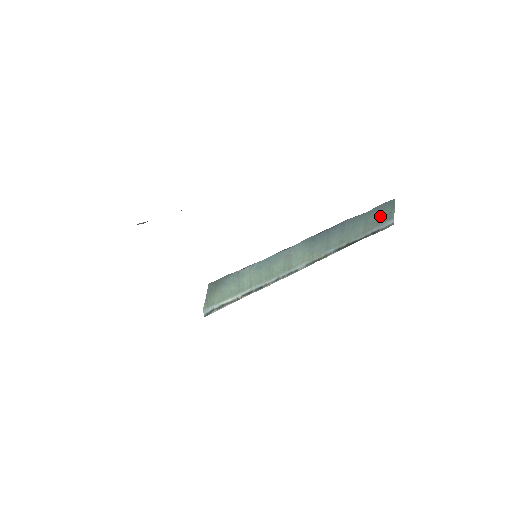
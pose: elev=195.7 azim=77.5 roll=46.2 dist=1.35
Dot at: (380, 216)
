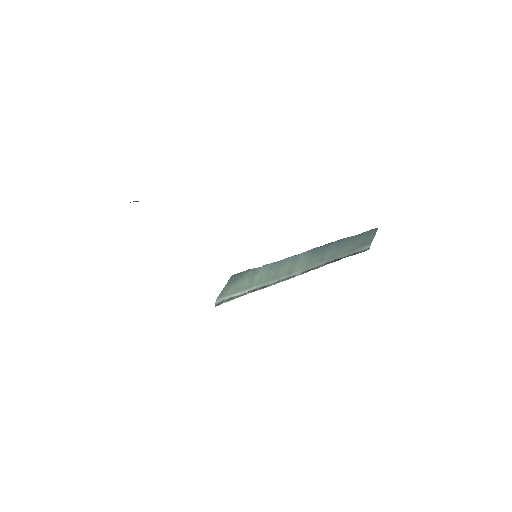
Dot at: (364, 240)
